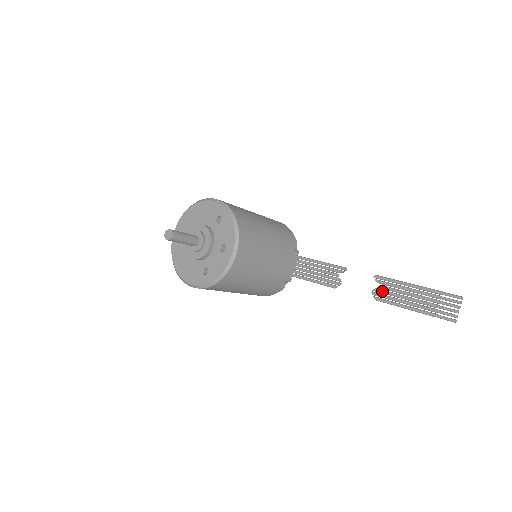
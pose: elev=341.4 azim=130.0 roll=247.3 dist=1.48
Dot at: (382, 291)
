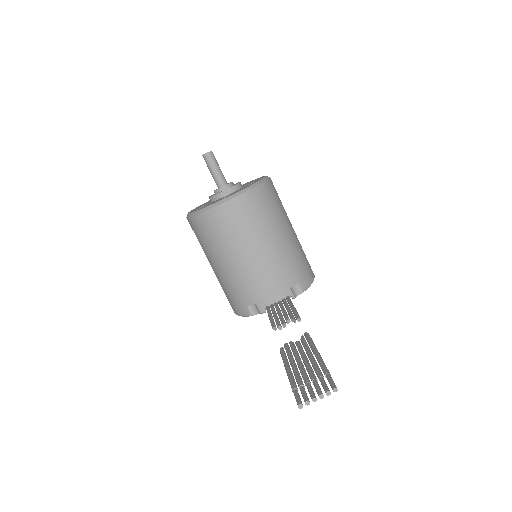
Dot at: (293, 345)
